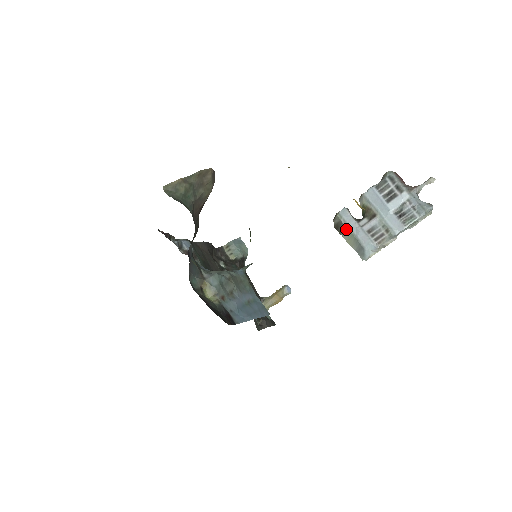
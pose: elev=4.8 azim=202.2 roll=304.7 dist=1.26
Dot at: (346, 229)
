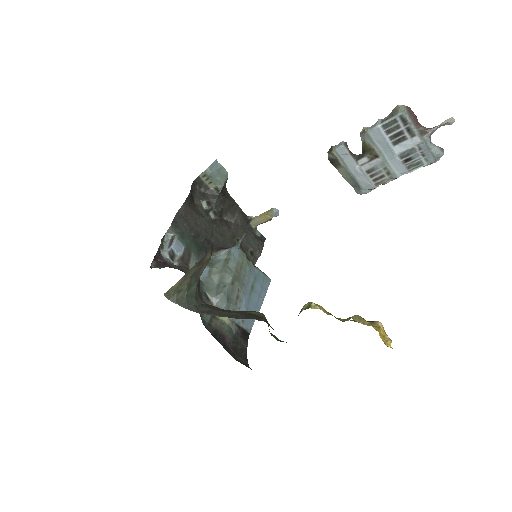
Dot at: (342, 167)
